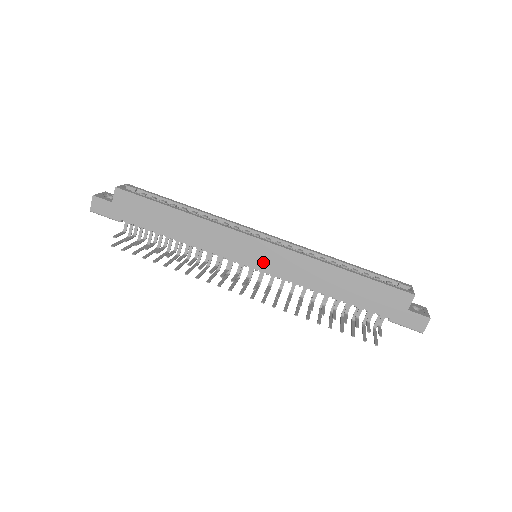
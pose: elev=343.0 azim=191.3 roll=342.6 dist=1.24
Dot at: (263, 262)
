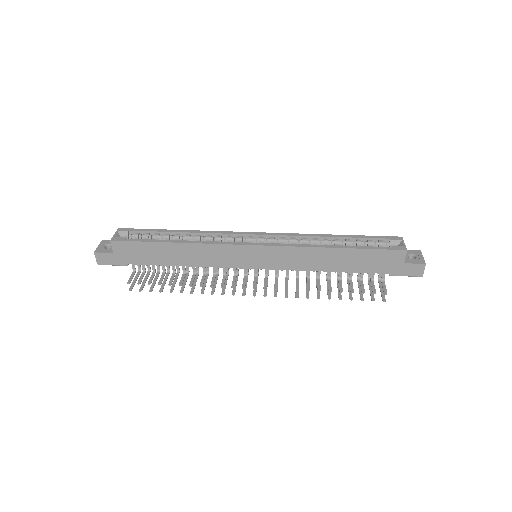
Dot at: (264, 262)
